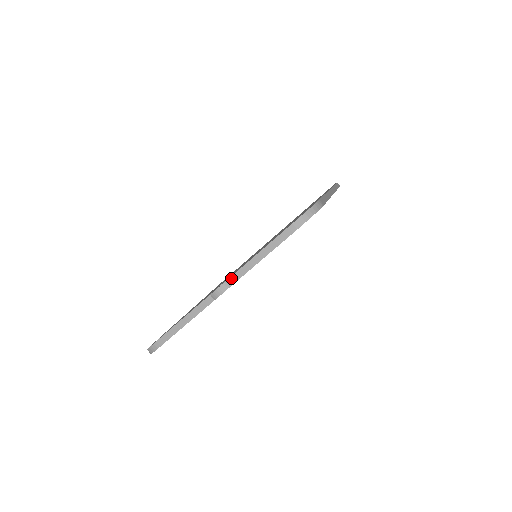
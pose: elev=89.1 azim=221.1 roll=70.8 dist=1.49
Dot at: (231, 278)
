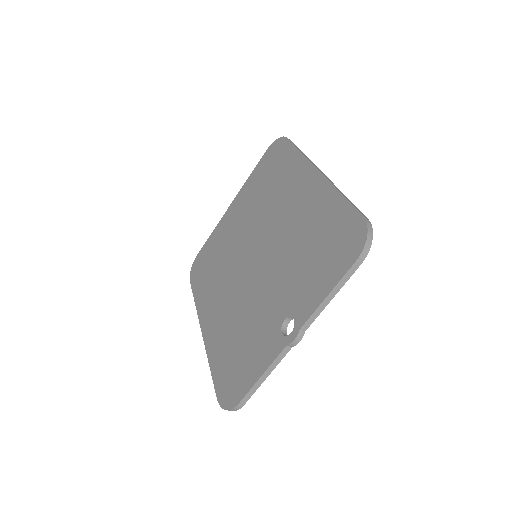
Dot at: (305, 324)
